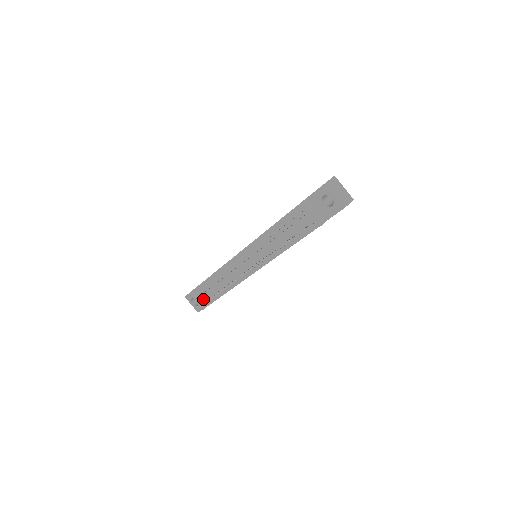
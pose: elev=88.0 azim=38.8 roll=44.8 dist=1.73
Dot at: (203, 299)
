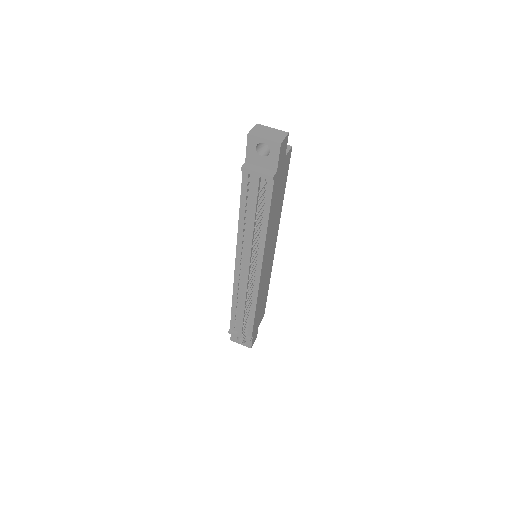
Dot at: occluded
